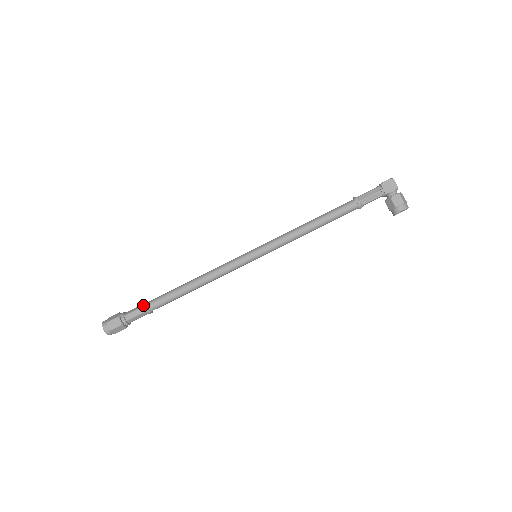
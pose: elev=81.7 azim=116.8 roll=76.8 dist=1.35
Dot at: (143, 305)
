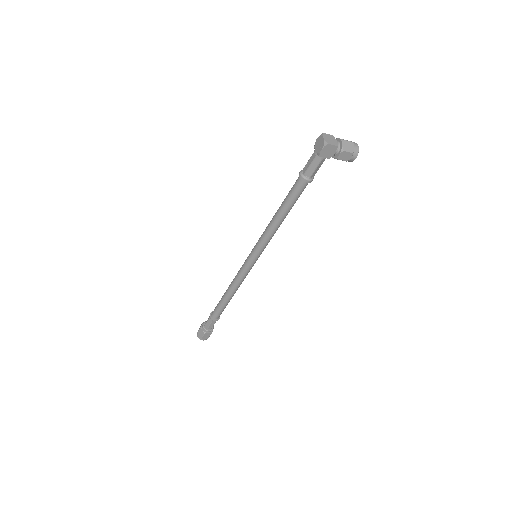
Dot at: (212, 320)
